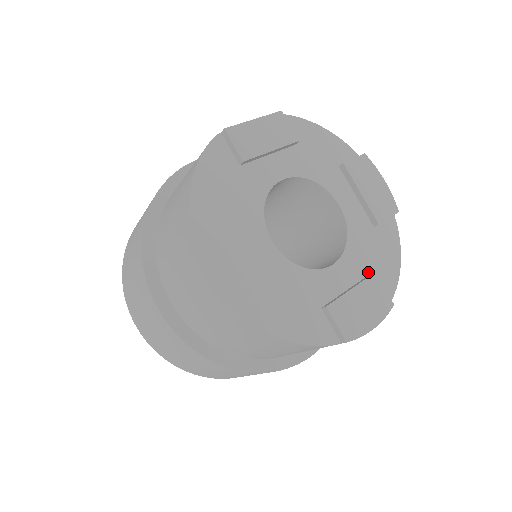
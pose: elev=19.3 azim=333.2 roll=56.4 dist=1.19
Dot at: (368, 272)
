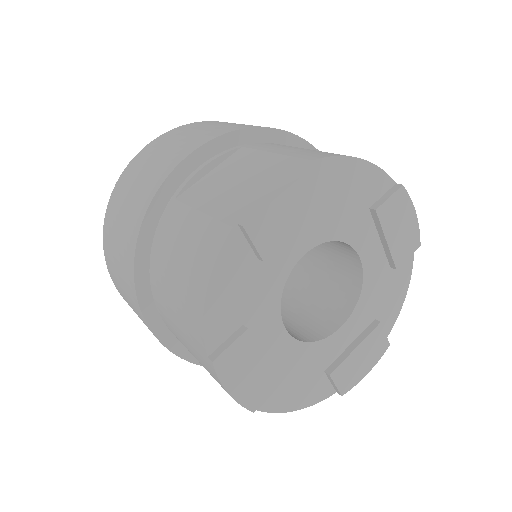
Dot at: (373, 318)
